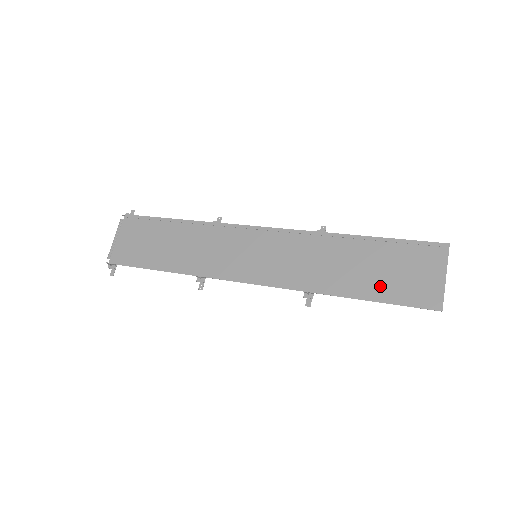
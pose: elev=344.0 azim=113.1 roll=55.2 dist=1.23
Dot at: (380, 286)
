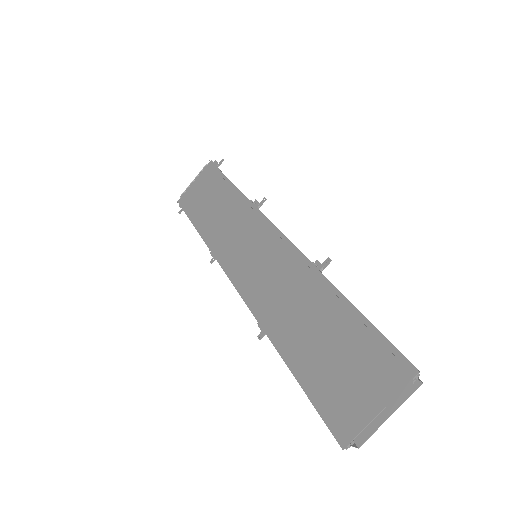
Dot at: (313, 366)
